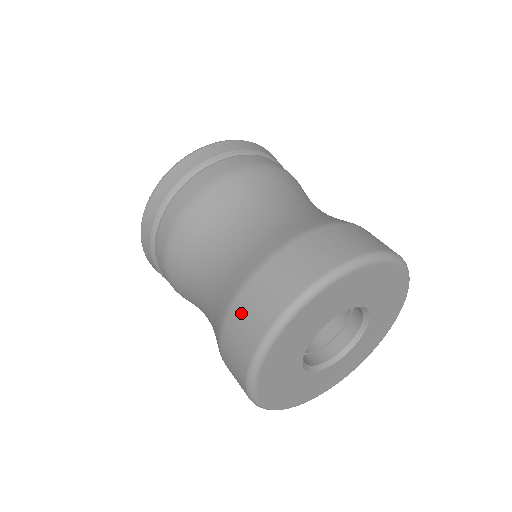
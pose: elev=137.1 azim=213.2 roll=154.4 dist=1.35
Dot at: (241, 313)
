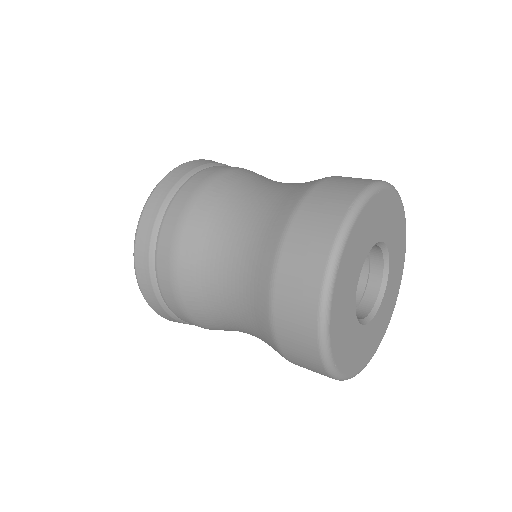
Dot at: (286, 288)
